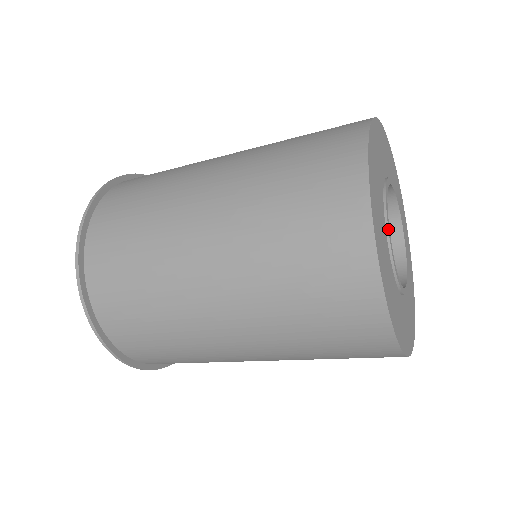
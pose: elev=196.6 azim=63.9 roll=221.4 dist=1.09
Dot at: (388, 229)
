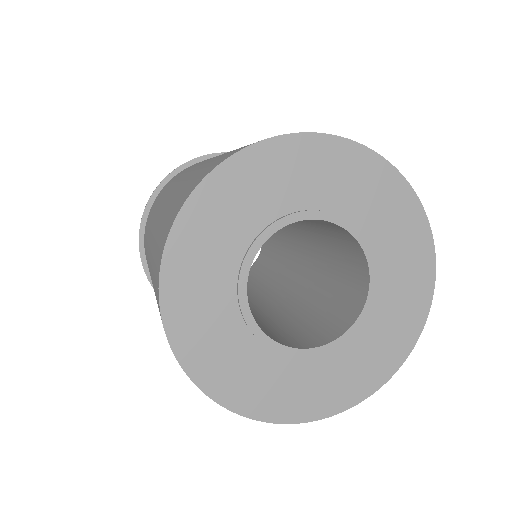
Dot at: (258, 339)
